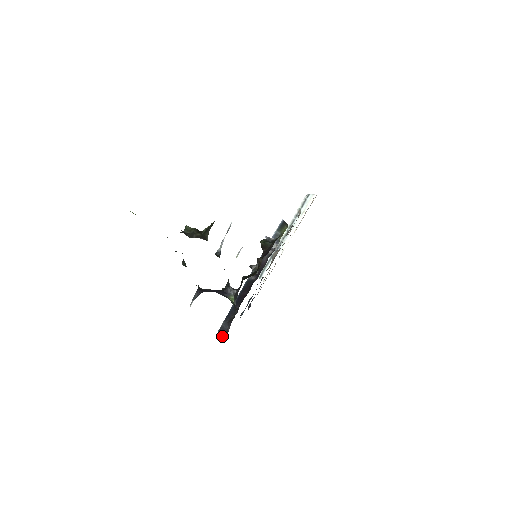
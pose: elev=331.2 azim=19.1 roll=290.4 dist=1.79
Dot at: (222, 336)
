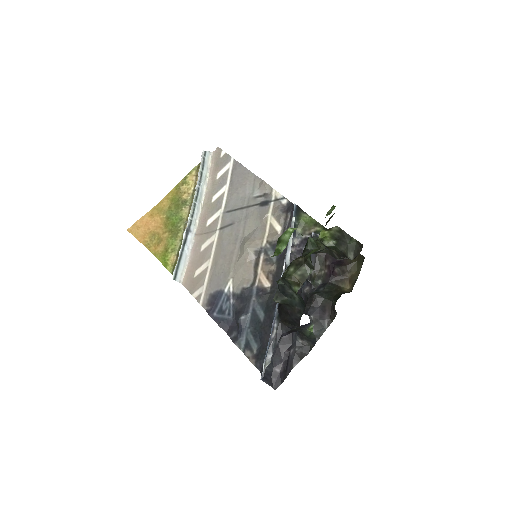
Dot at: (270, 384)
